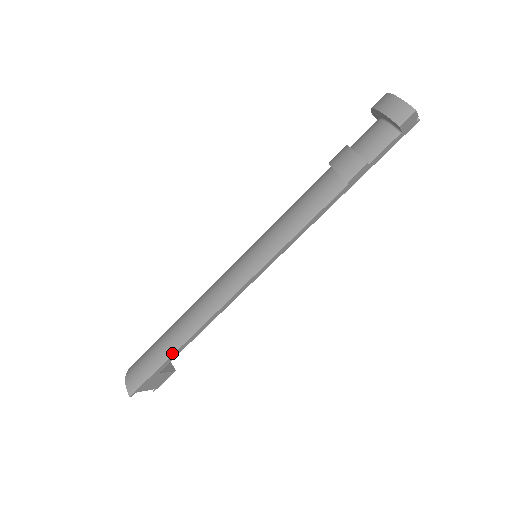
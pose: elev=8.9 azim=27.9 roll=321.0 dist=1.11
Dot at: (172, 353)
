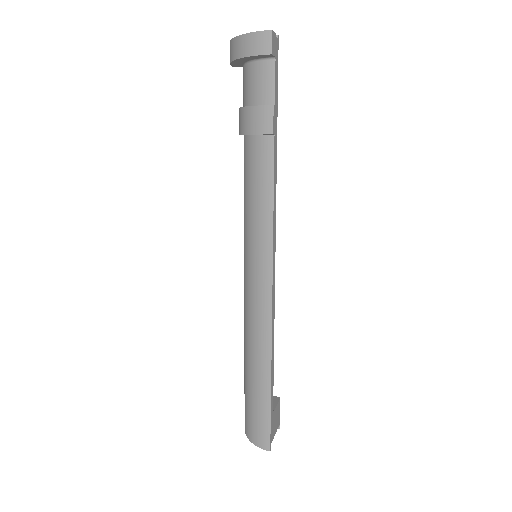
Dot at: (269, 388)
